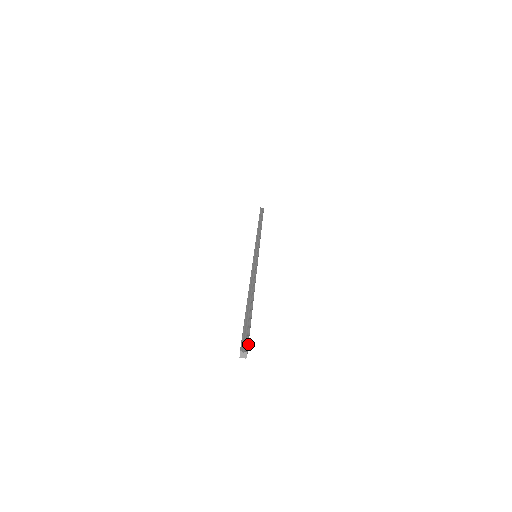
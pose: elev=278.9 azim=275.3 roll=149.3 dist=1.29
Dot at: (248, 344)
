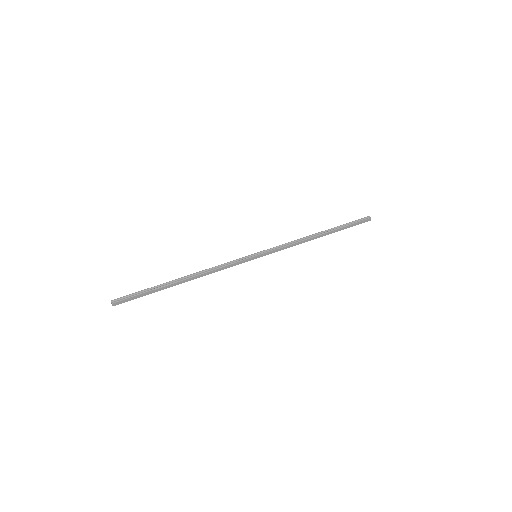
Dot at: (124, 301)
